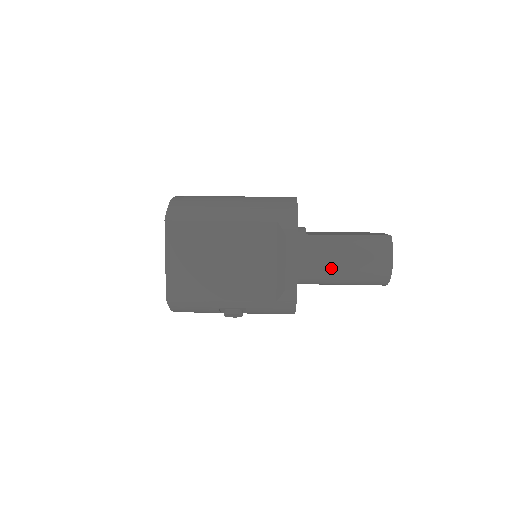
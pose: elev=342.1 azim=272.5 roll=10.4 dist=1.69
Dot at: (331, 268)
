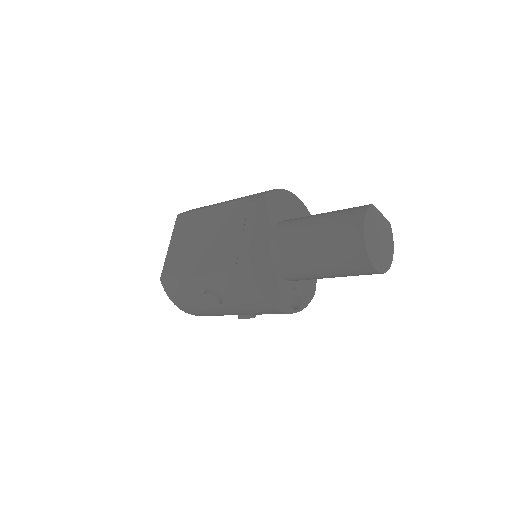
Dot at: (301, 242)
